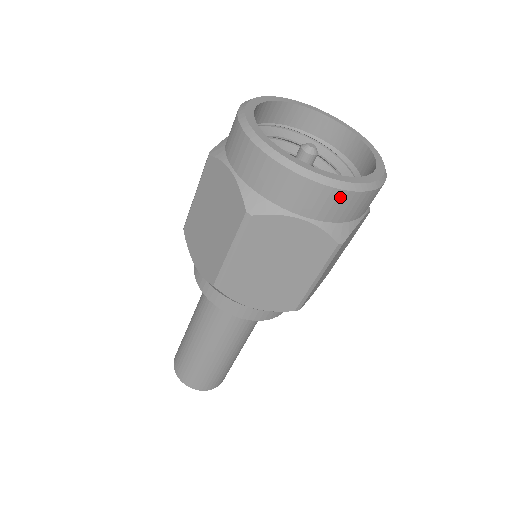
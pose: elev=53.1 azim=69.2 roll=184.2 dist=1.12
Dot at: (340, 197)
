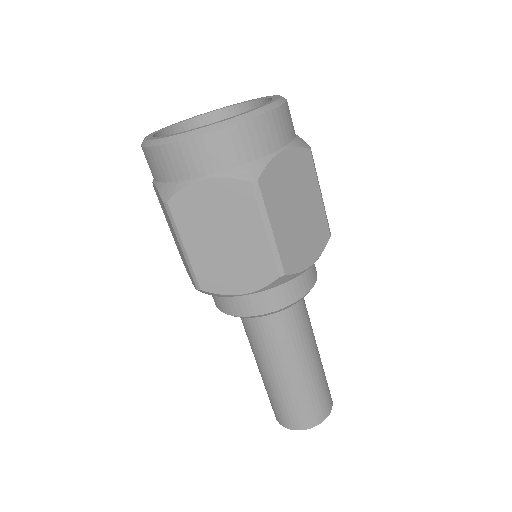
Dot at: (217, 140)
